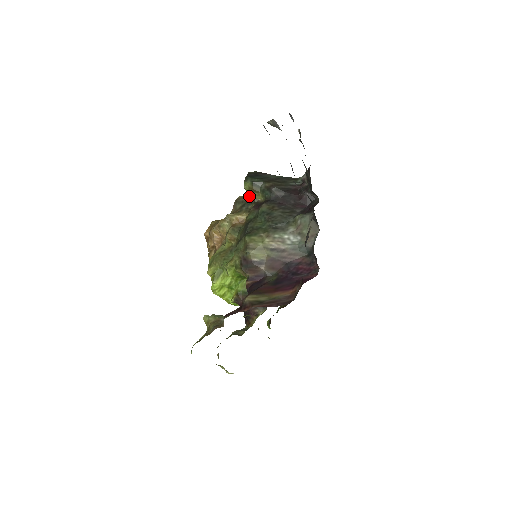
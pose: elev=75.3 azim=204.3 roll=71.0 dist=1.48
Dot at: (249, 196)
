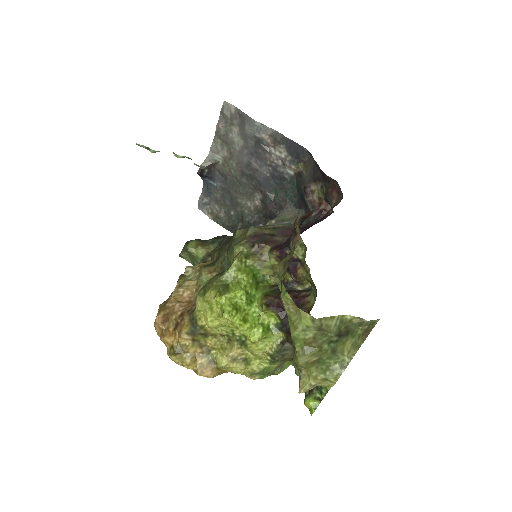
Dot at: occluded
